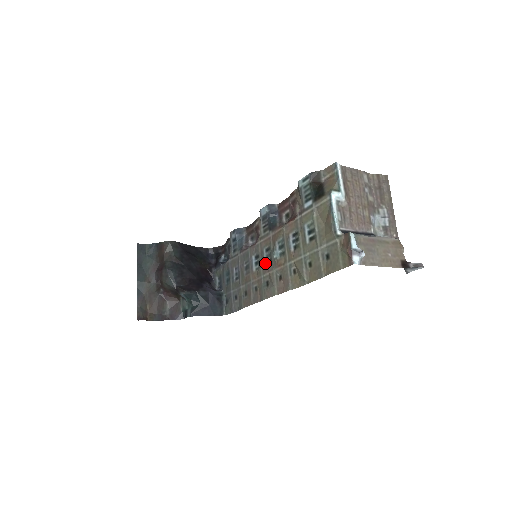
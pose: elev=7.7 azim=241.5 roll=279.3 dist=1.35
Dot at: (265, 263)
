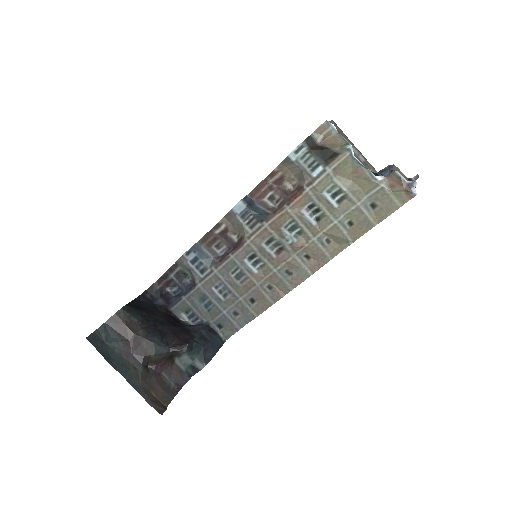
Dot at: (274, 256)
